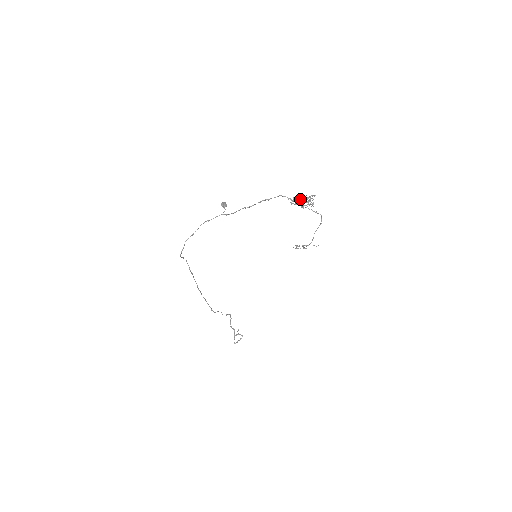
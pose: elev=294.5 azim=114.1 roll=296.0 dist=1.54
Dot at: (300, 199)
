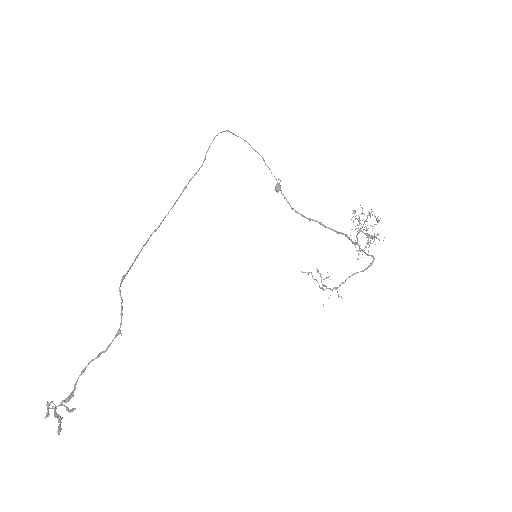
Dot at: occluded
